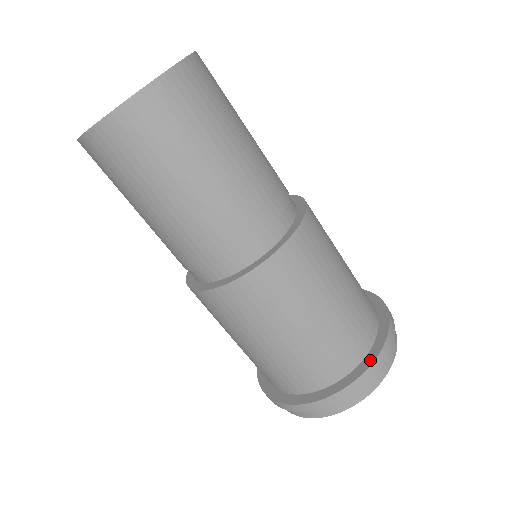
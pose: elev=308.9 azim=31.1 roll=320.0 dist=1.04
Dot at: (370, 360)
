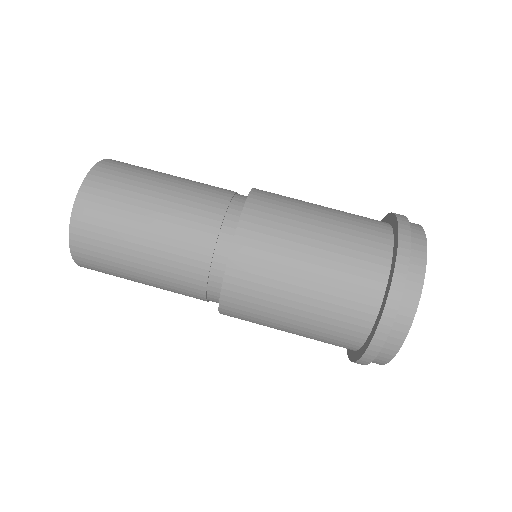
Dot at: (380, 313)
